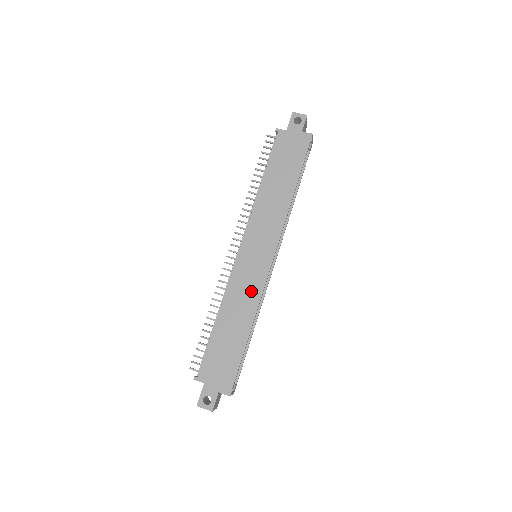
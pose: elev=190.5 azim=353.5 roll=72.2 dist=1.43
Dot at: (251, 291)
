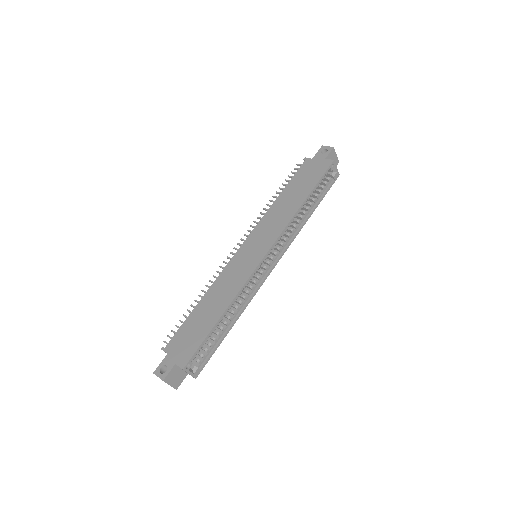
Dot at: (237, 279)
